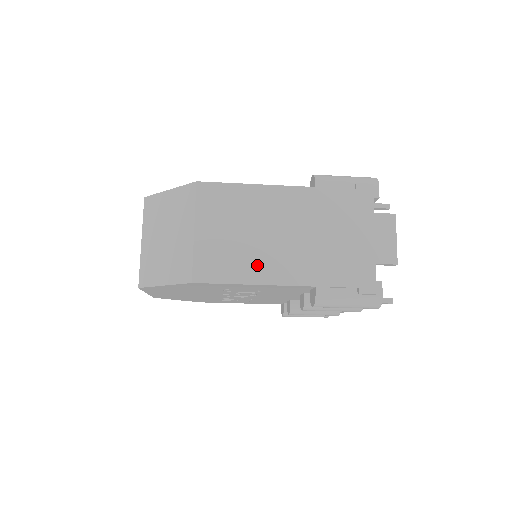
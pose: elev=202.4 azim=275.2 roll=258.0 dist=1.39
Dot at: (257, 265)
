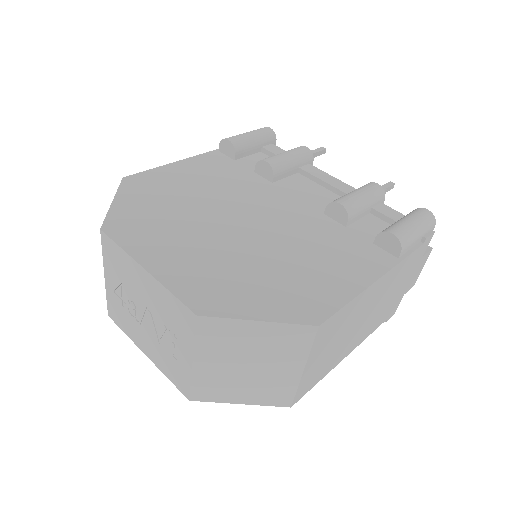
Dot at: (339, 355)
